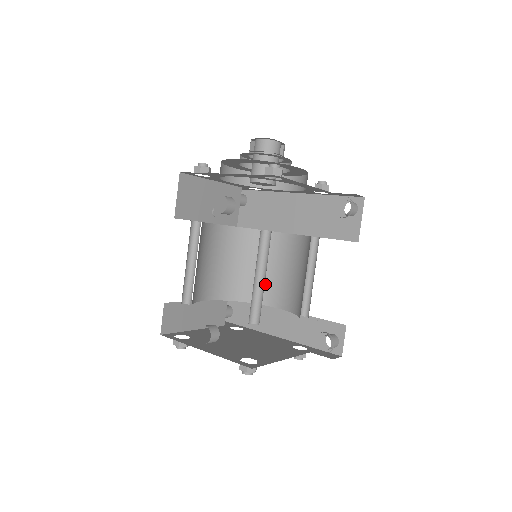
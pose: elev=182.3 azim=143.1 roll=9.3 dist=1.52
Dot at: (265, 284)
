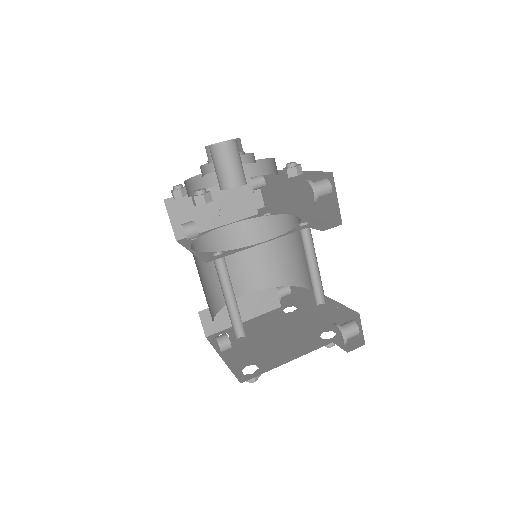
Dot at: (296, 267)
